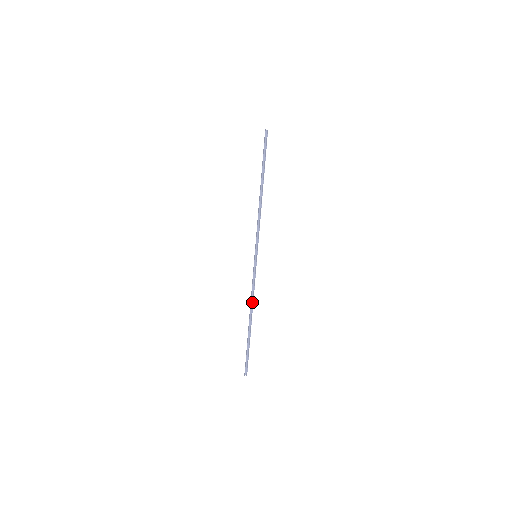
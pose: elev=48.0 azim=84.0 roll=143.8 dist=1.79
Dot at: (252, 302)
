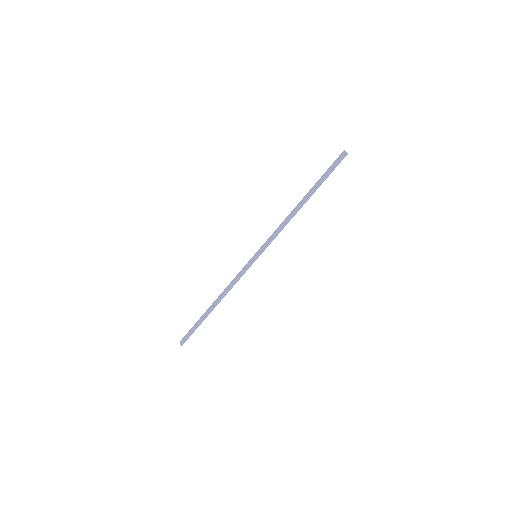
Dot at: (226, 291)
